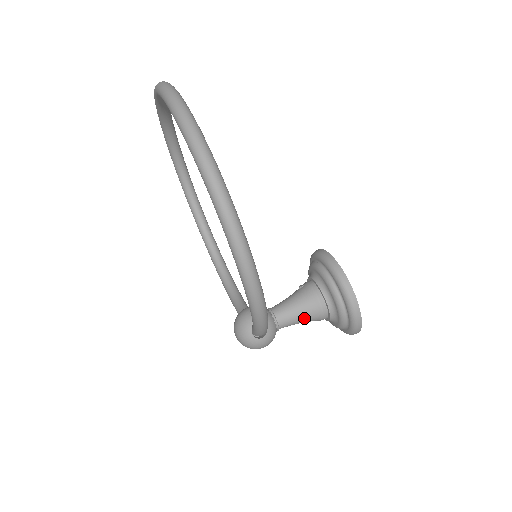
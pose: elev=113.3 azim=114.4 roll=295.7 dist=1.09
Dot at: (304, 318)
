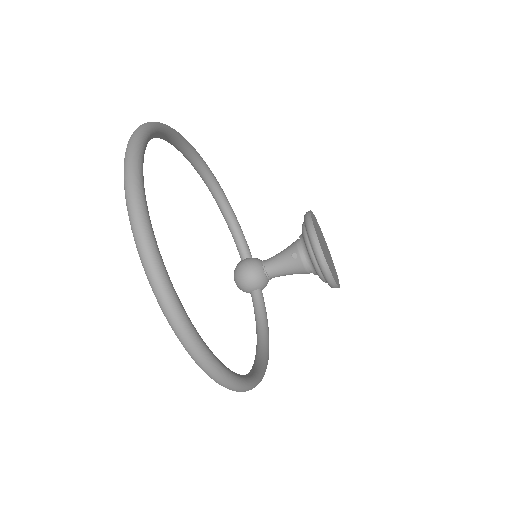
Dot at: occluded
